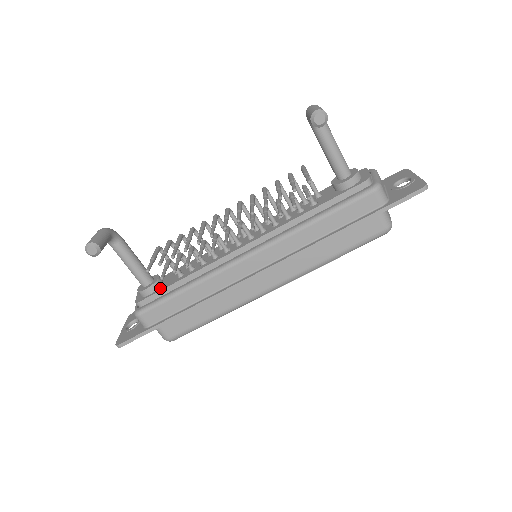
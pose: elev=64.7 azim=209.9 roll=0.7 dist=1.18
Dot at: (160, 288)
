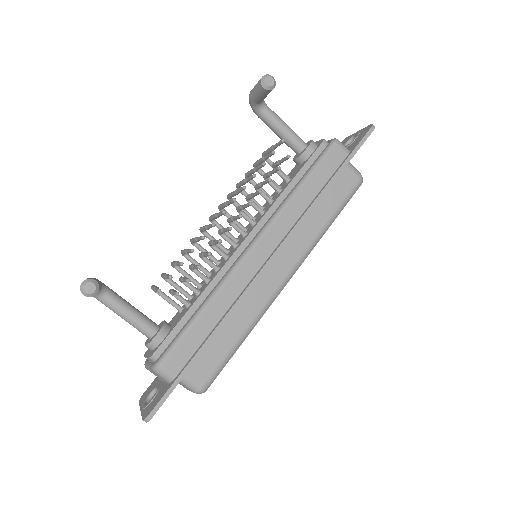
Dot at: (172, 328)
